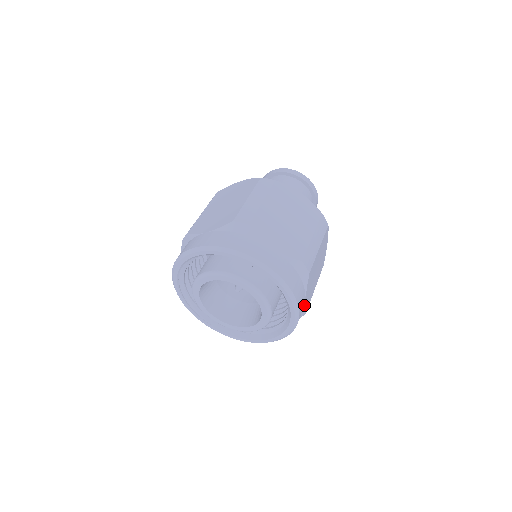
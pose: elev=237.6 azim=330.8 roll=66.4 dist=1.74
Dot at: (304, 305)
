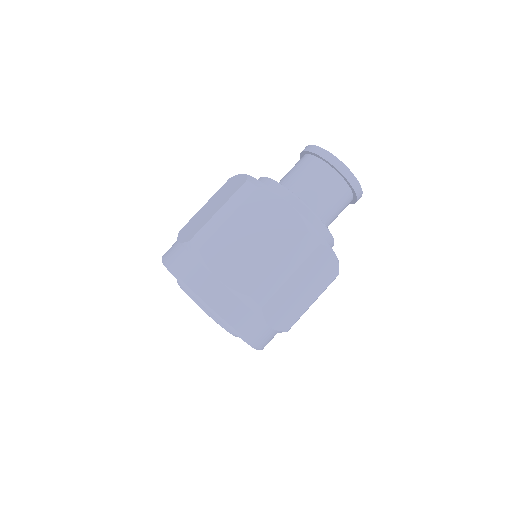
Dot at: occluded
